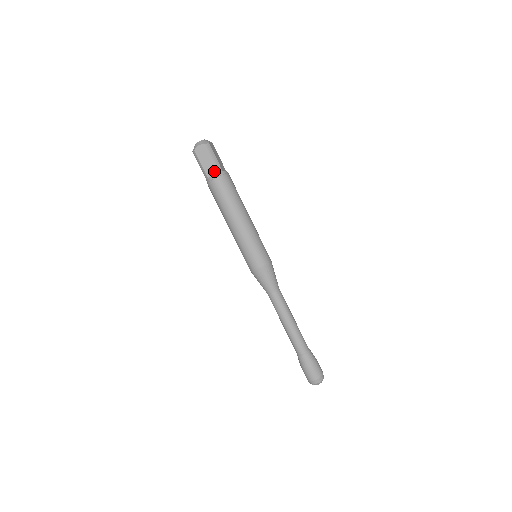
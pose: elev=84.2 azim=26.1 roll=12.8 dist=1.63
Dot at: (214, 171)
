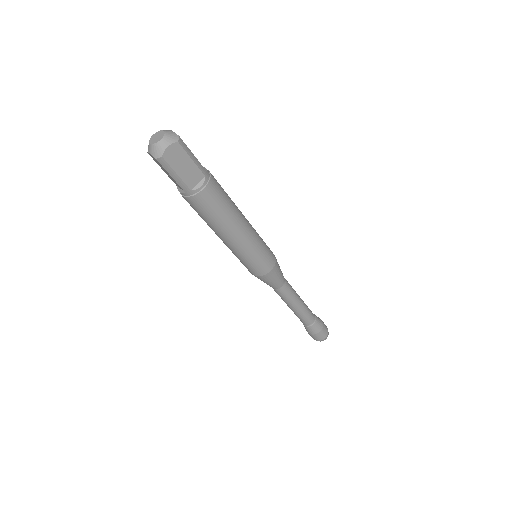
Dot at: (198, 177)
